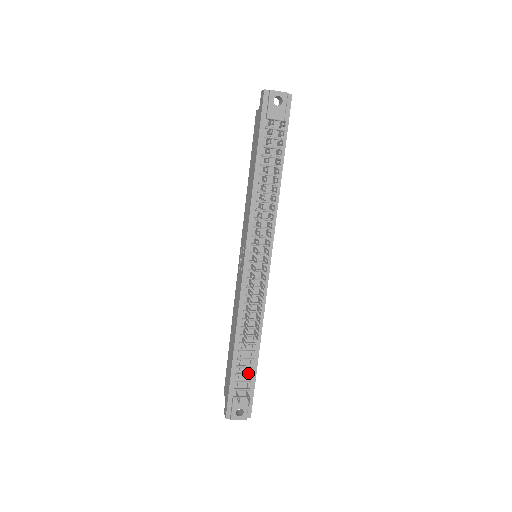
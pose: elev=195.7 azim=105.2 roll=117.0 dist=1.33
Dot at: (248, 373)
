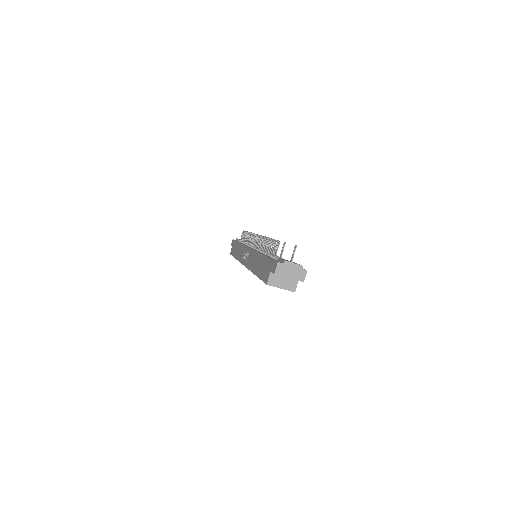
Dot at: occluded
